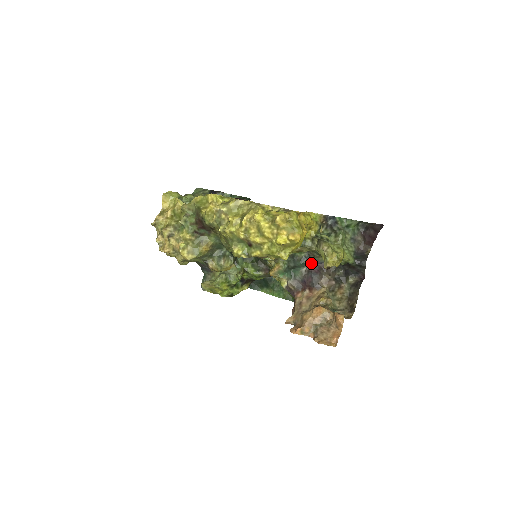
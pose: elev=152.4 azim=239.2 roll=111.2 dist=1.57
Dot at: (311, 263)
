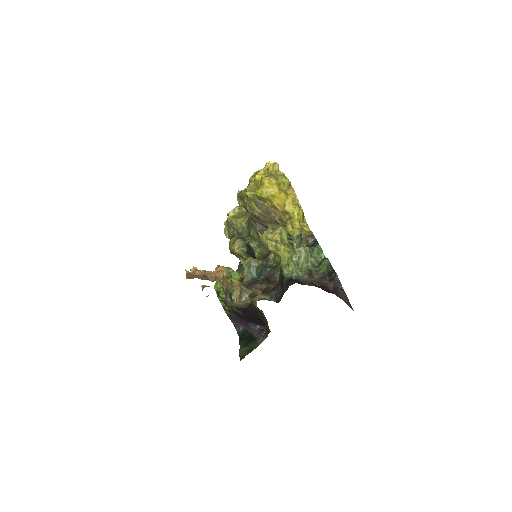
Dot at: (270, 273)
